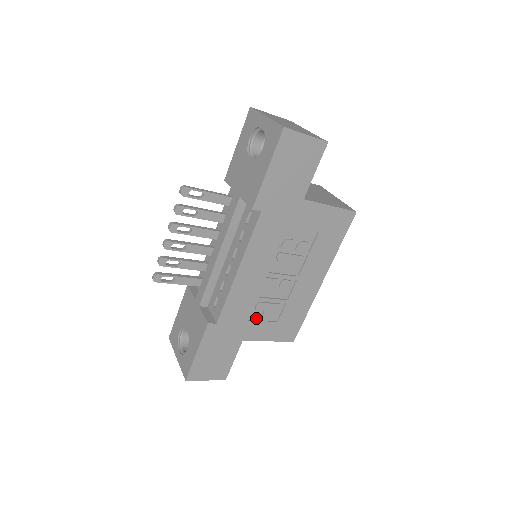
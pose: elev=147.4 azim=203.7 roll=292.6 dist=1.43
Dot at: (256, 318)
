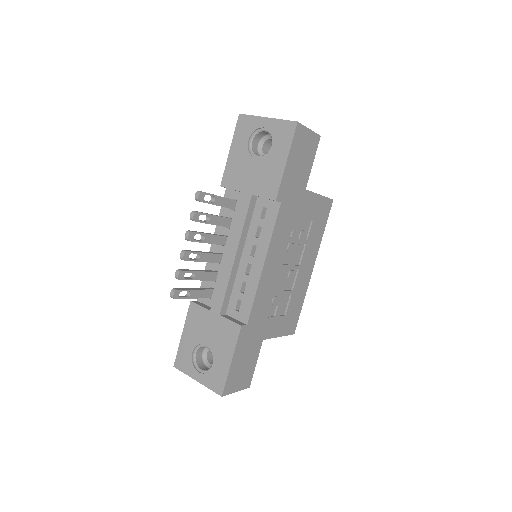
Dot at: (271, 314)
